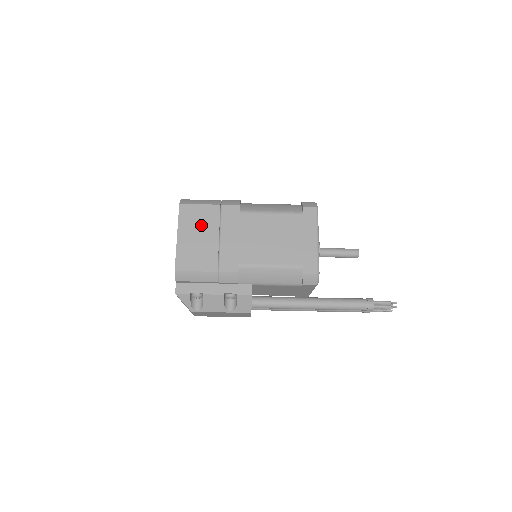
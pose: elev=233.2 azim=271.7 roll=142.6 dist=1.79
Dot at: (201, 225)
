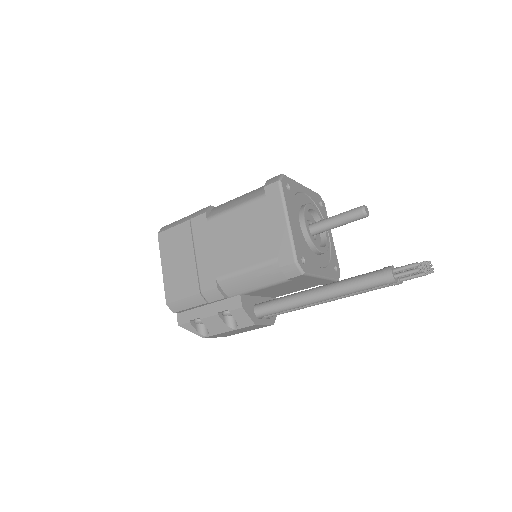
Dot at: (178, 248)
